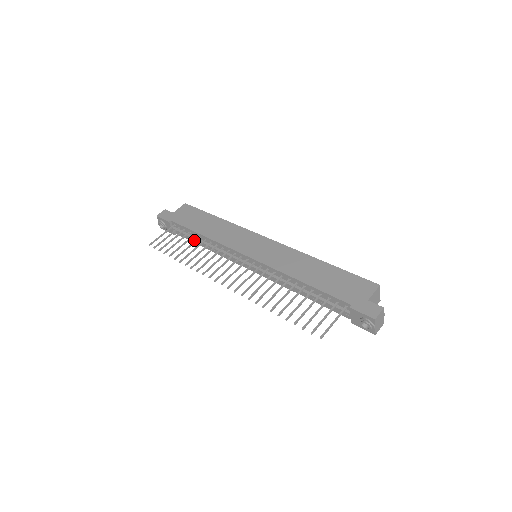
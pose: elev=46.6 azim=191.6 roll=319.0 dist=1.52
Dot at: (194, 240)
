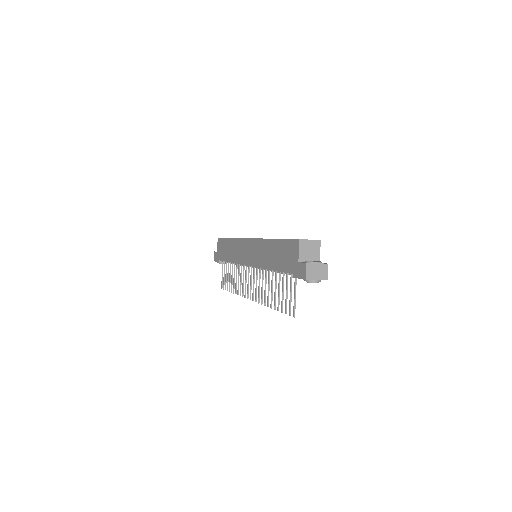
Dot at: occluded
